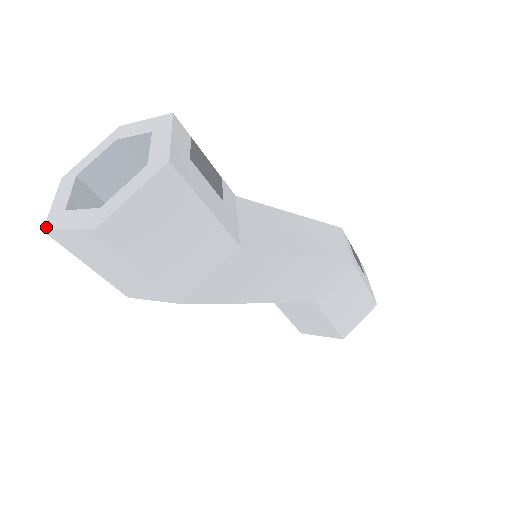
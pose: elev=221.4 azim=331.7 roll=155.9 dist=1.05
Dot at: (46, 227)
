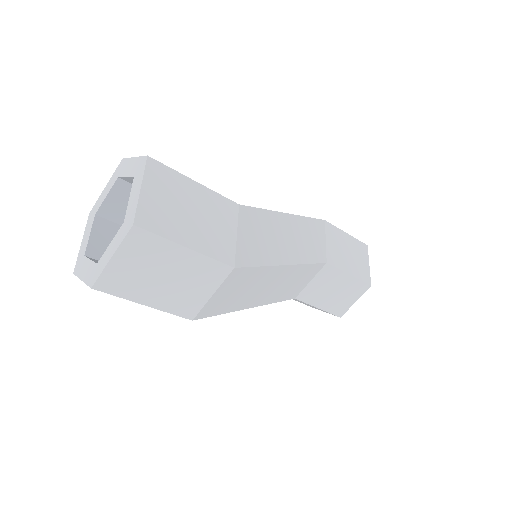
Dot at: (92, 284)
